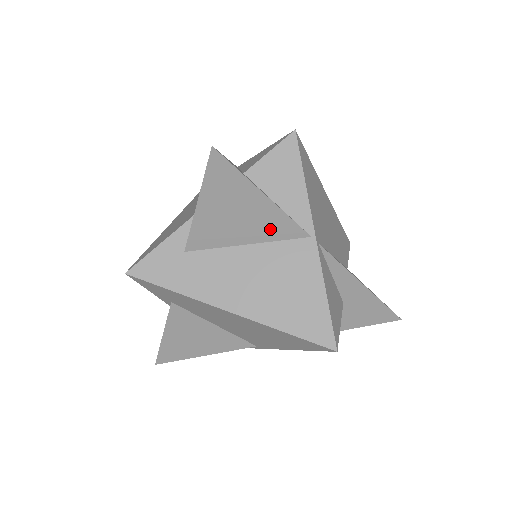
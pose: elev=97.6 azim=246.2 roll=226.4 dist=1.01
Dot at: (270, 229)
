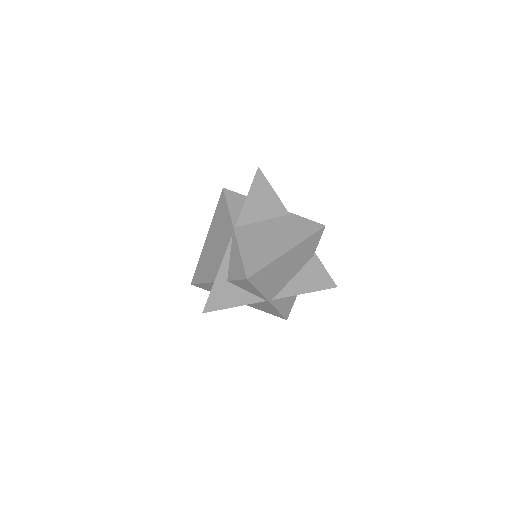
Dot at: occluded
